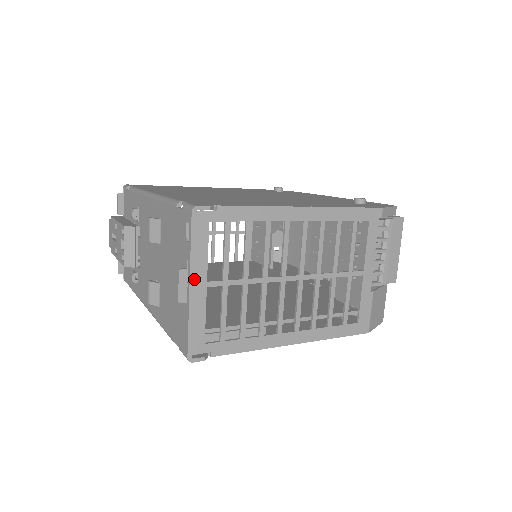
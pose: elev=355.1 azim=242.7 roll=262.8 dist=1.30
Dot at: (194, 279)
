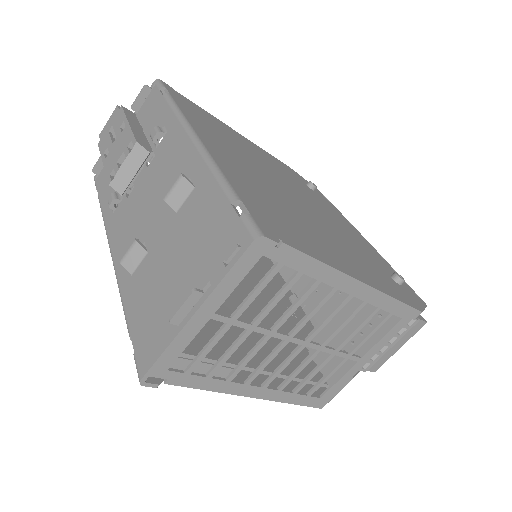
Dot at: (203, 306)
